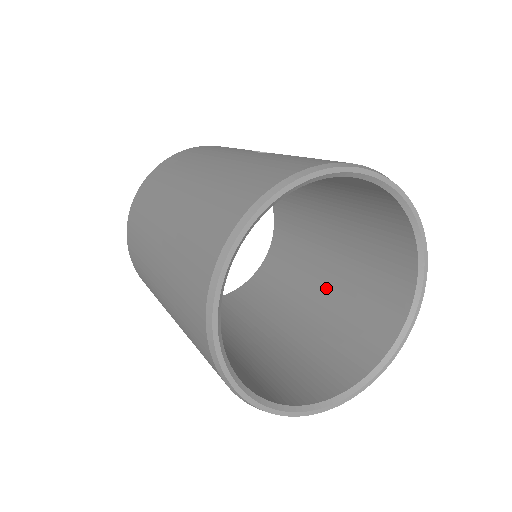
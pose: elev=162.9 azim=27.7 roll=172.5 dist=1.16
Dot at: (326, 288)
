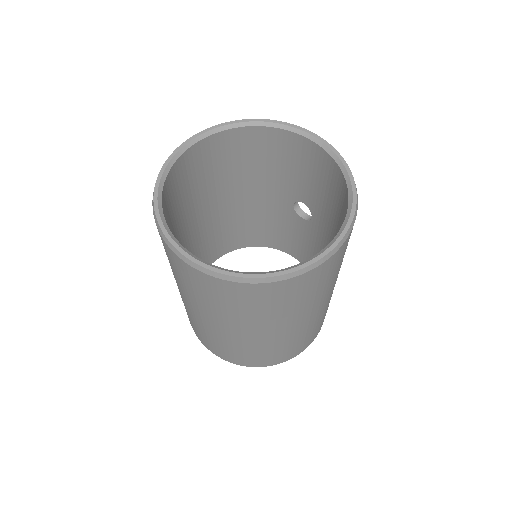
Dot at: occluded
